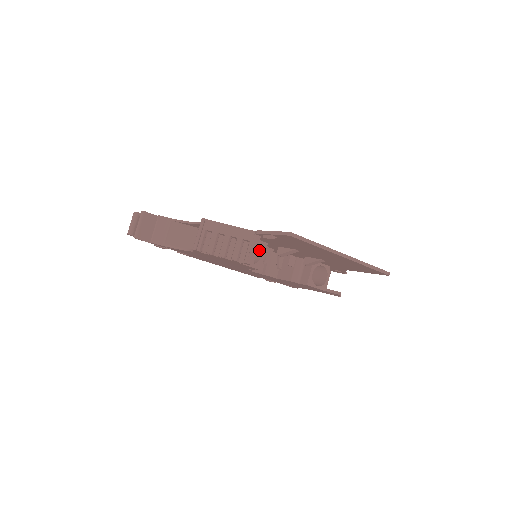
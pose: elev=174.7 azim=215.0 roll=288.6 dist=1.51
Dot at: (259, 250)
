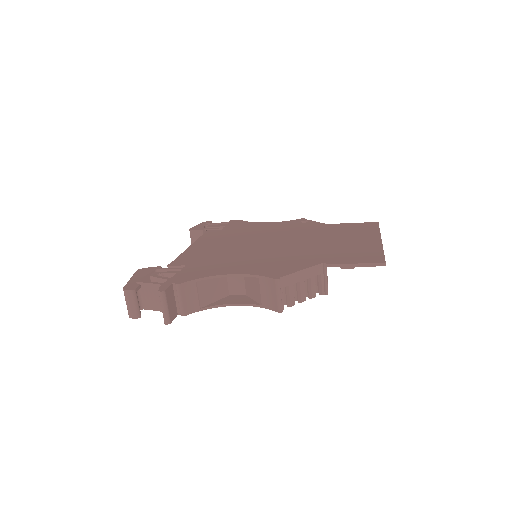
Dot at: occluded
